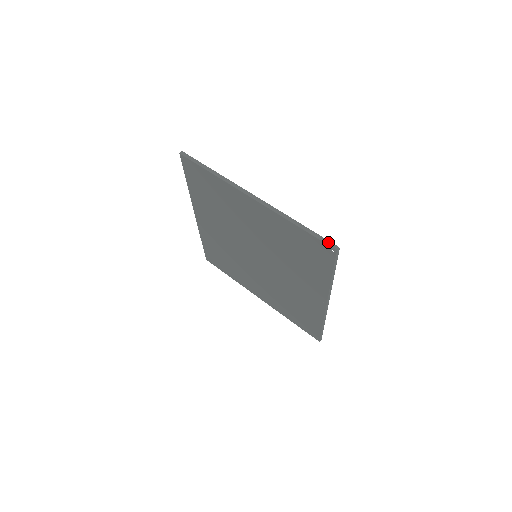
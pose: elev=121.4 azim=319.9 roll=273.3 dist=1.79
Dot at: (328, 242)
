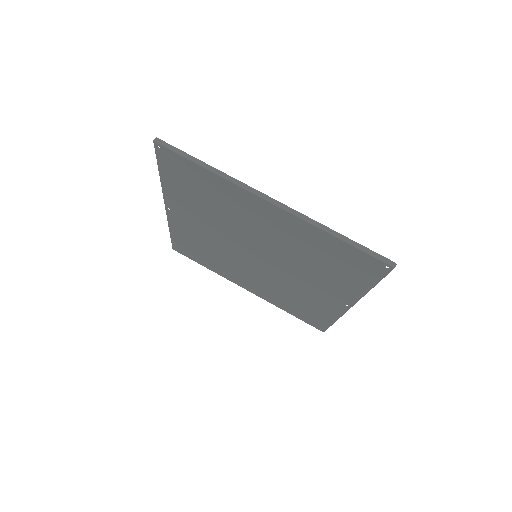
Dot at: (382, 258)
